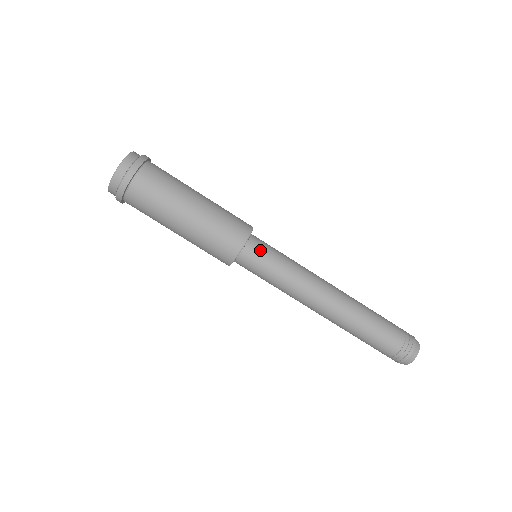
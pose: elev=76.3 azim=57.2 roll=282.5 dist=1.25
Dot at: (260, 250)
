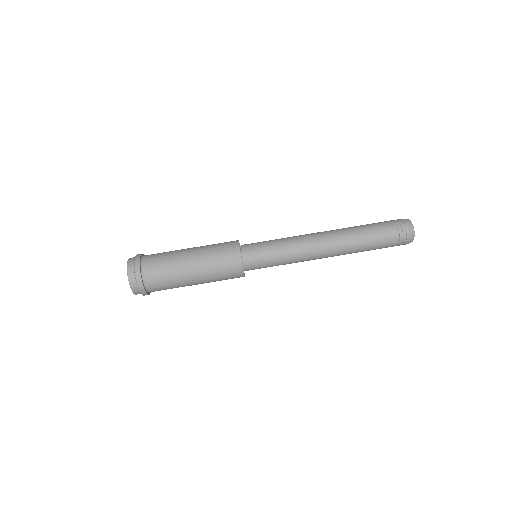
Dot at: (255, 254)
